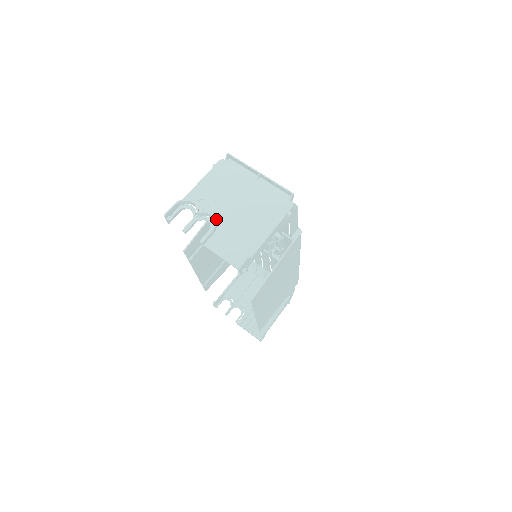
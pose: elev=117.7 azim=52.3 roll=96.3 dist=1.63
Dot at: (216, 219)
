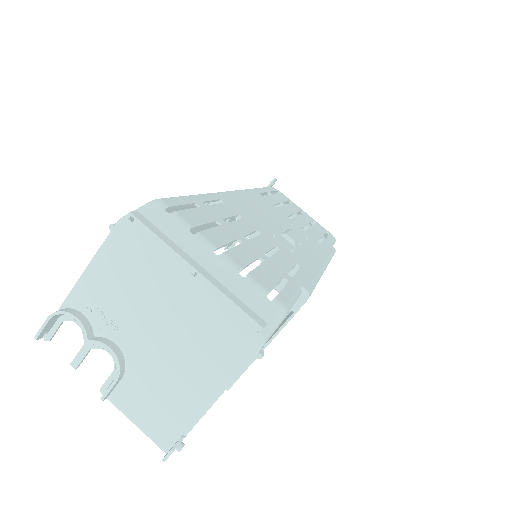
Dot at: (123, 352)
